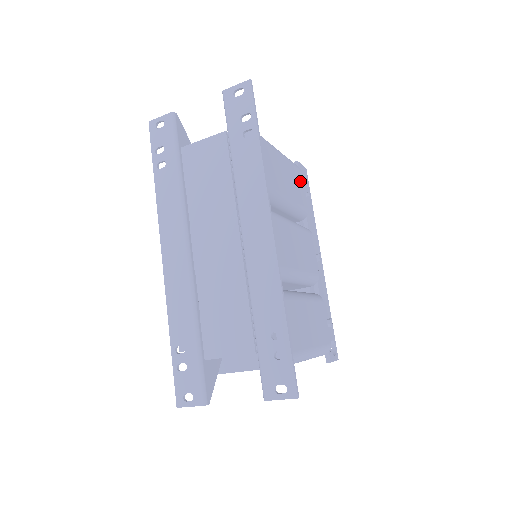
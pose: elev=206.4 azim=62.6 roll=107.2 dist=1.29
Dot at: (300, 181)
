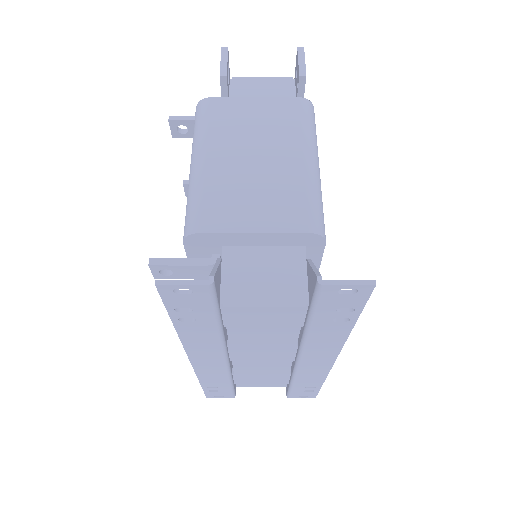
Dot at: occluded
